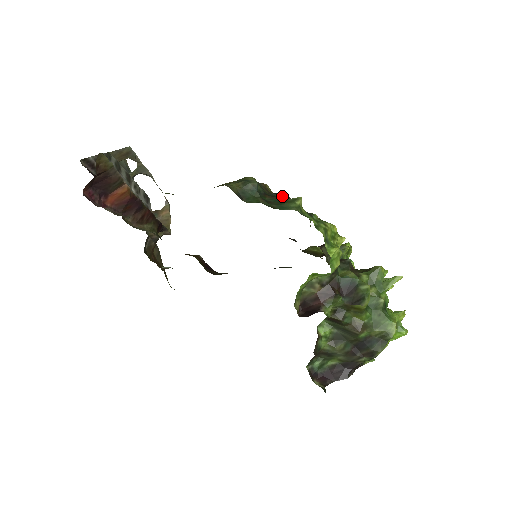
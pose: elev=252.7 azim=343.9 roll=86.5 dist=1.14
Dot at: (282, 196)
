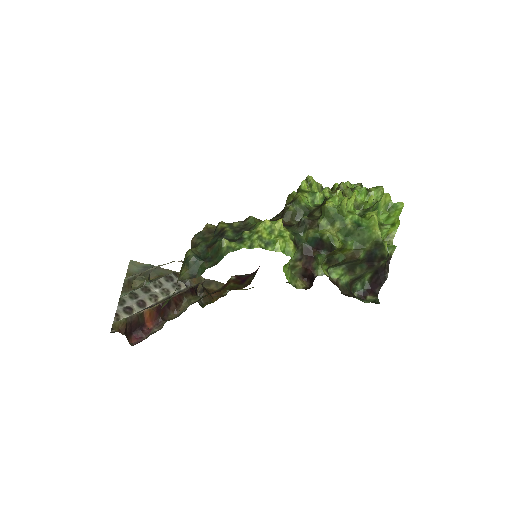
Dot at: (219, 232)
